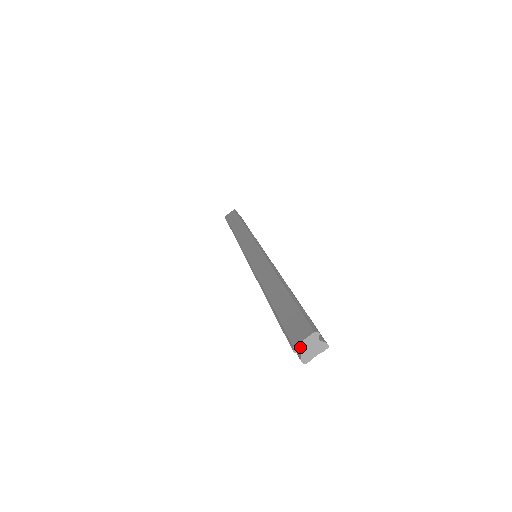
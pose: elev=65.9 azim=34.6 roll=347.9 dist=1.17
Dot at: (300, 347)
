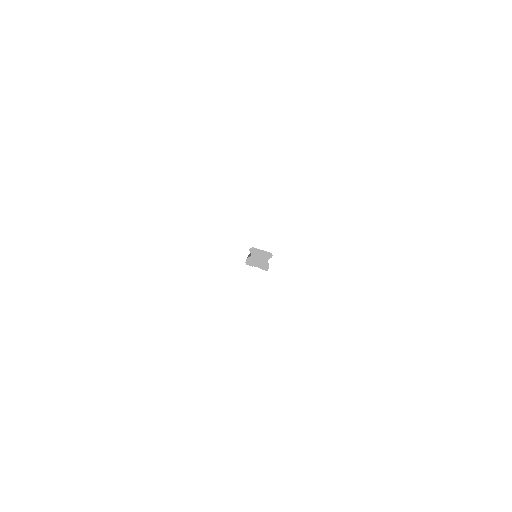
Dot at: (255, 251)
